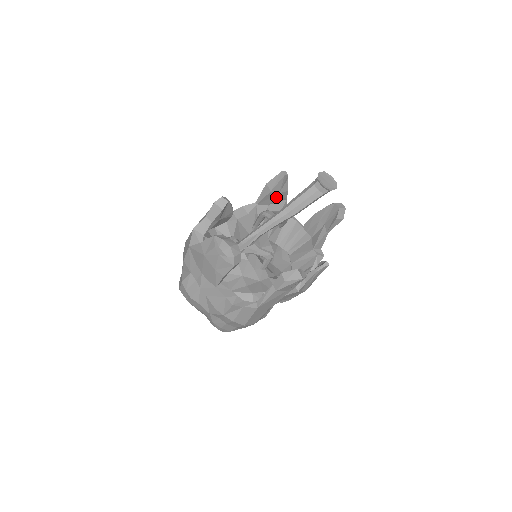
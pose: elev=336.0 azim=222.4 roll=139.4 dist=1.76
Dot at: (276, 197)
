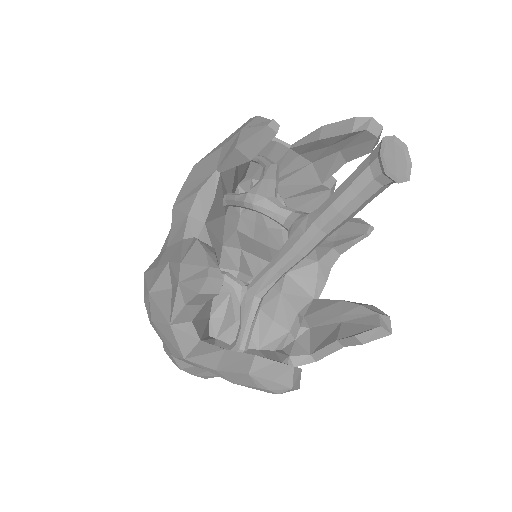
Dot at: occluded
